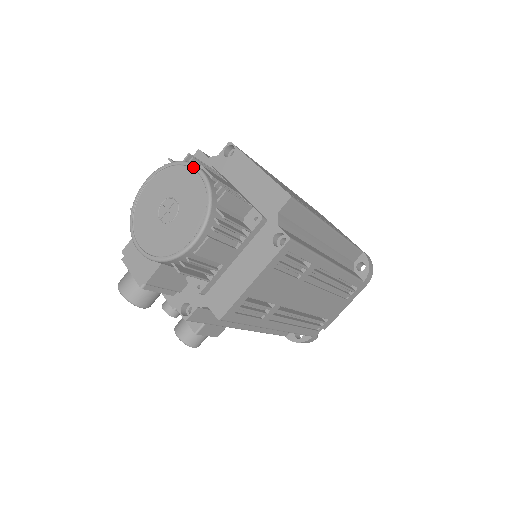
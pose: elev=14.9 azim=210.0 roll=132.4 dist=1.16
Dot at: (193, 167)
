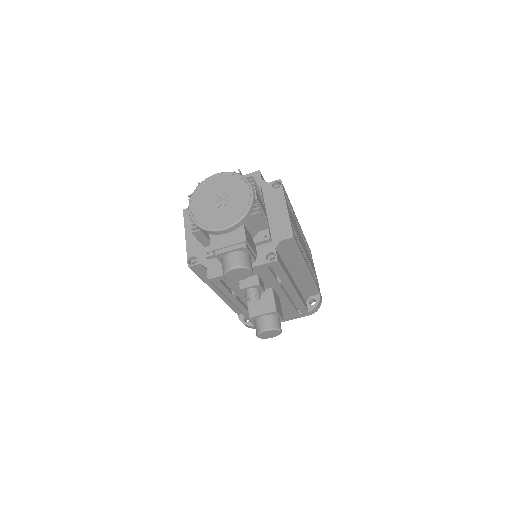
Dot at: (212, 176)
